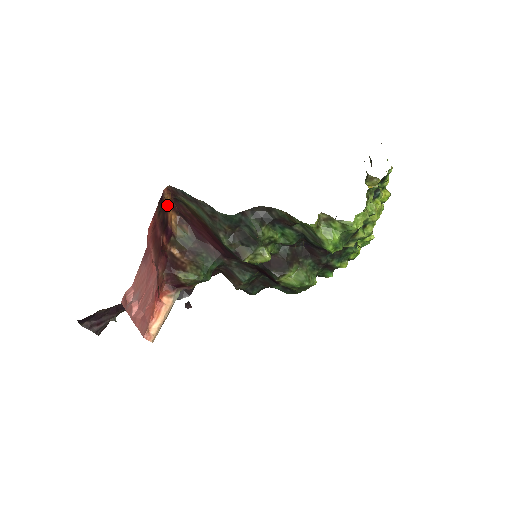
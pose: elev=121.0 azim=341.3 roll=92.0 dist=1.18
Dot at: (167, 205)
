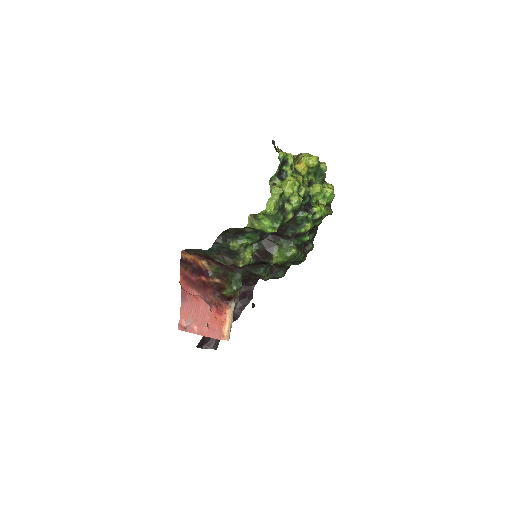
Dot at: (192, 260)
